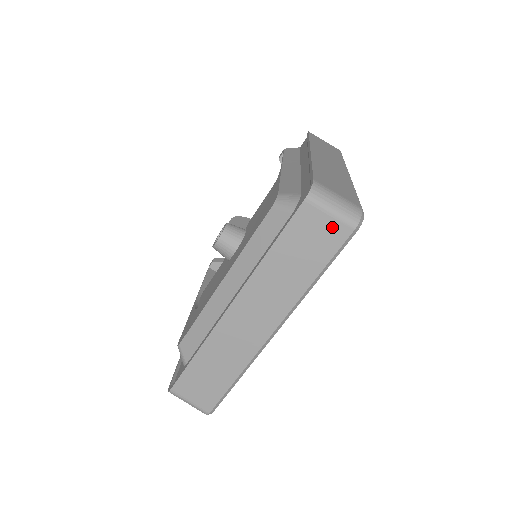
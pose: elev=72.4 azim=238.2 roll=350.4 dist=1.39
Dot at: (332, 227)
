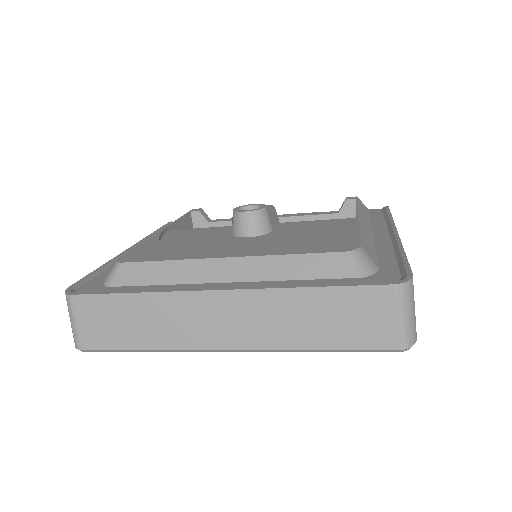
Dot at: (386, 328)
